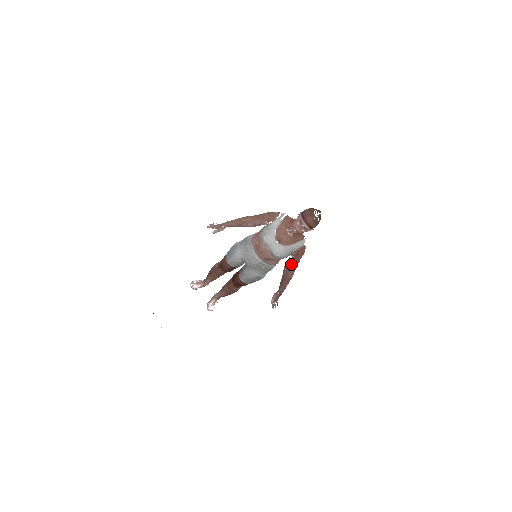
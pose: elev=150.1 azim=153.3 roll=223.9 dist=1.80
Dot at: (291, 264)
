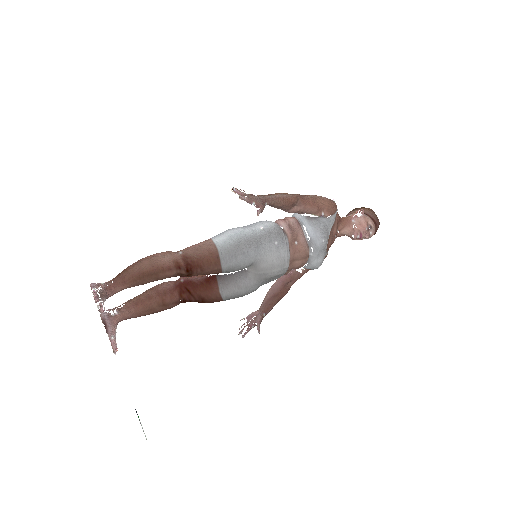
Dot at: (302, 275)
